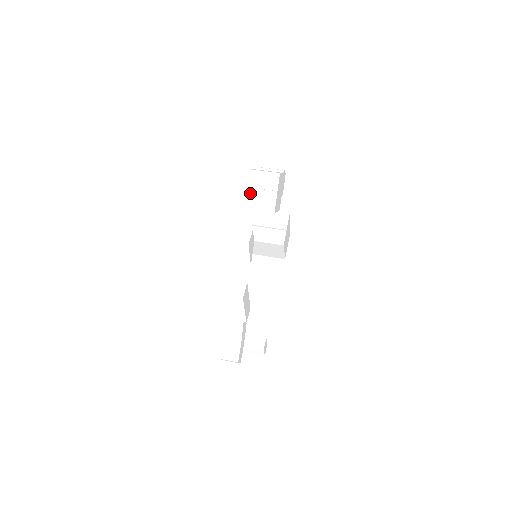
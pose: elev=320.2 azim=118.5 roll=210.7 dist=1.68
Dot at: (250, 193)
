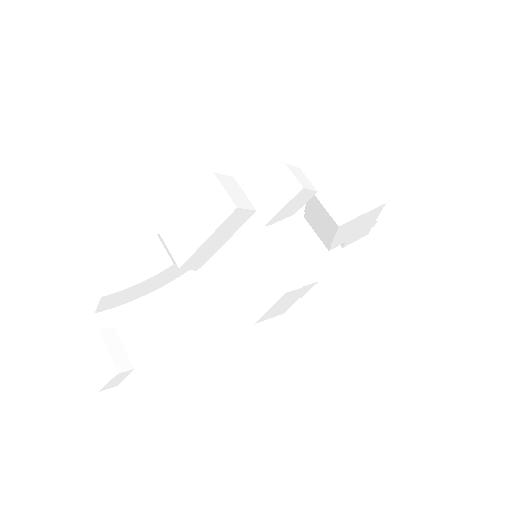
Dot at: (336, 186)
